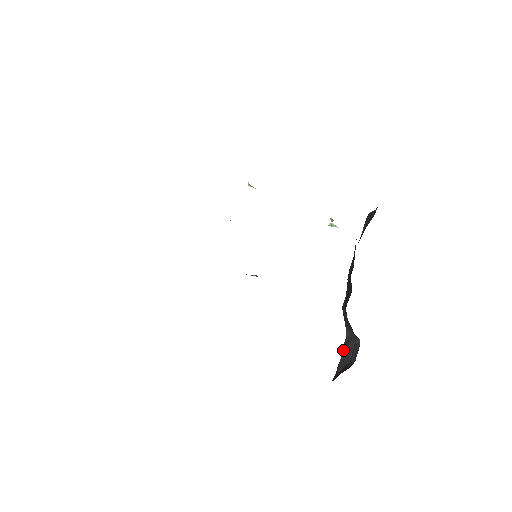
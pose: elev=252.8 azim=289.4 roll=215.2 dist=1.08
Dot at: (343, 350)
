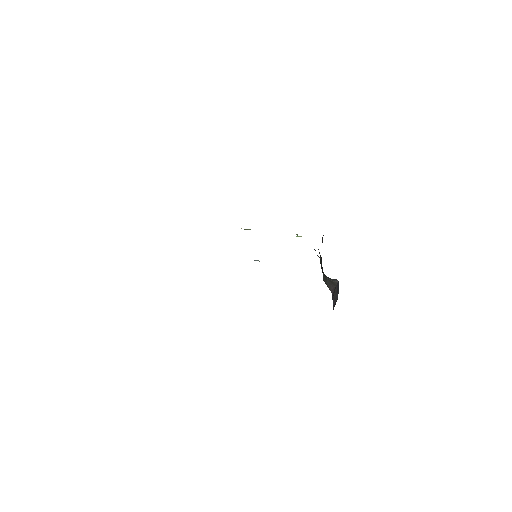
Dot at: (333, 300)
